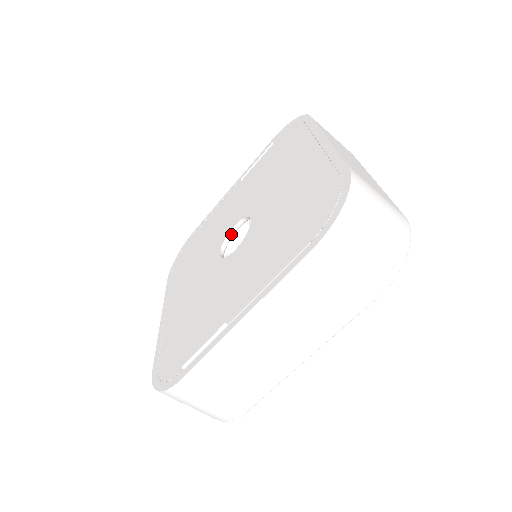
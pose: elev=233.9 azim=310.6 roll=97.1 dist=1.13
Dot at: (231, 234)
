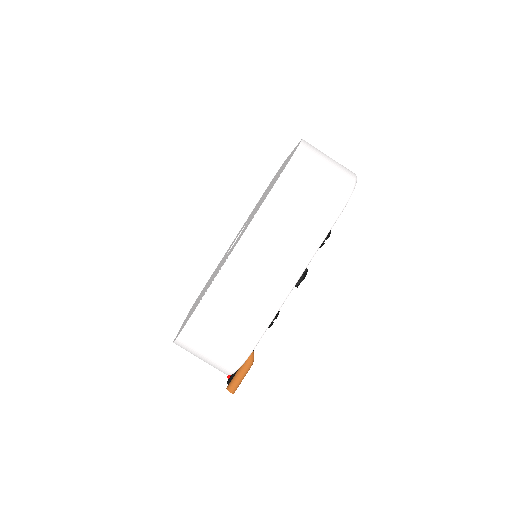
Dot at: occluded
